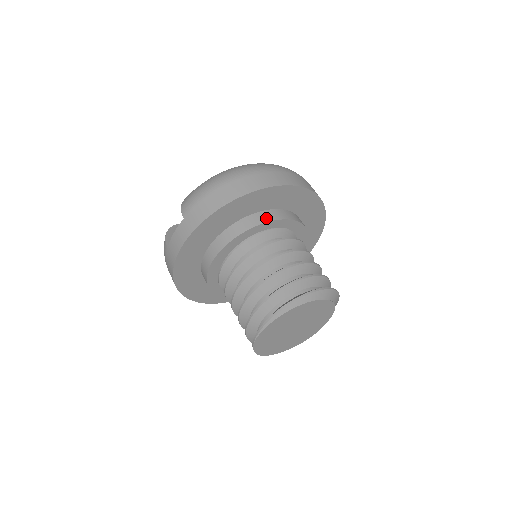
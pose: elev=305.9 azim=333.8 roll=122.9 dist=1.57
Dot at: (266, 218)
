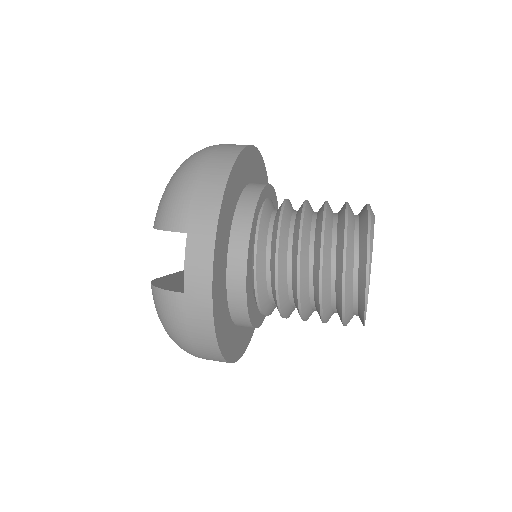
Dot at: (257, 188)
